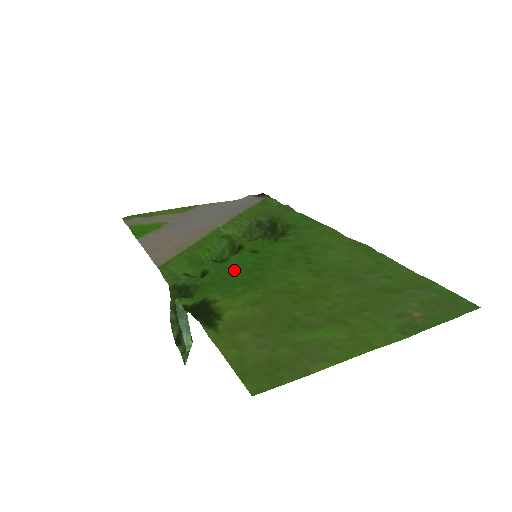
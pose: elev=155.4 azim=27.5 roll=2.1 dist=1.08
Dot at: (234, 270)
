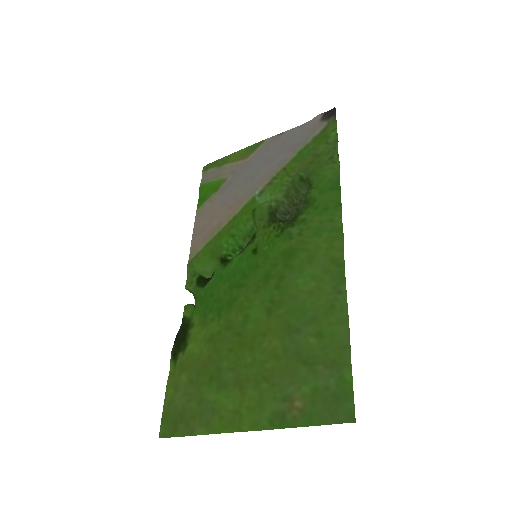
Dot at: (224, 282)
